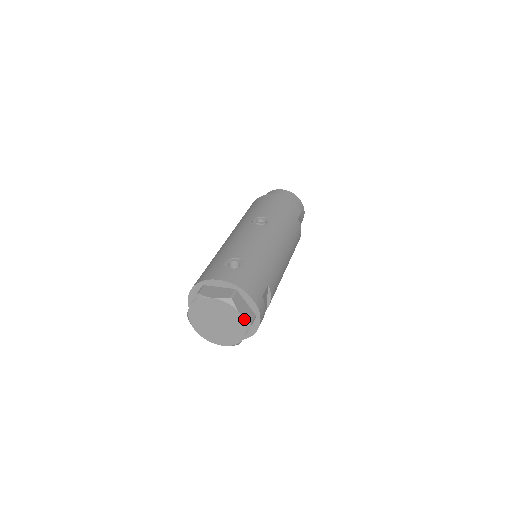
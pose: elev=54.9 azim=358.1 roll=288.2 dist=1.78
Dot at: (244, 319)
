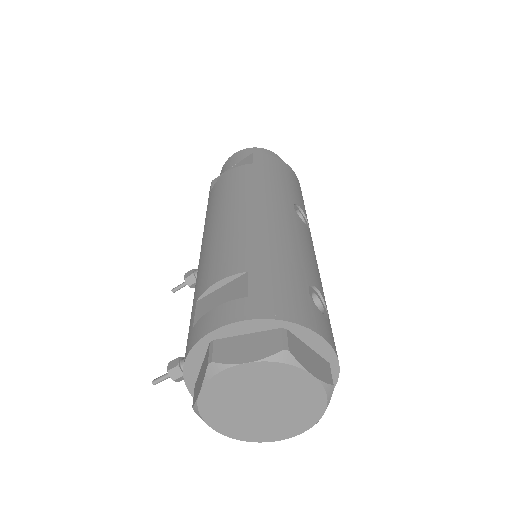
Dot at: (317, 422)
